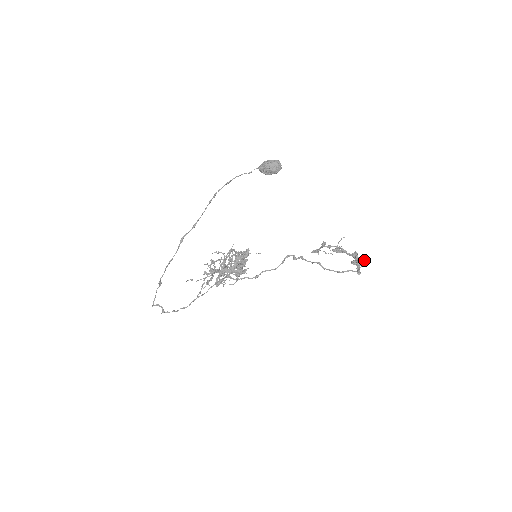
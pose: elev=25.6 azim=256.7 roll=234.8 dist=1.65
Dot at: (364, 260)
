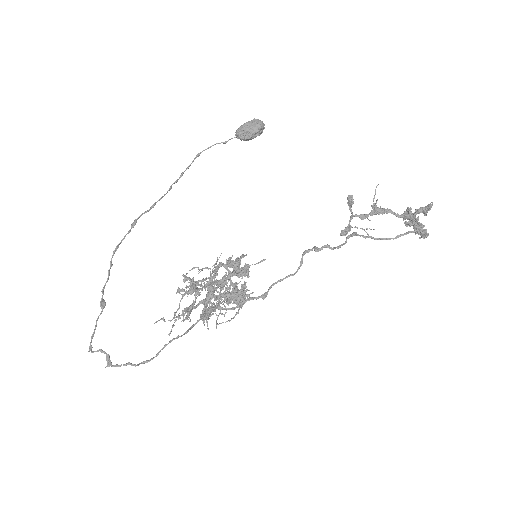
Dot at: (423, 210)
